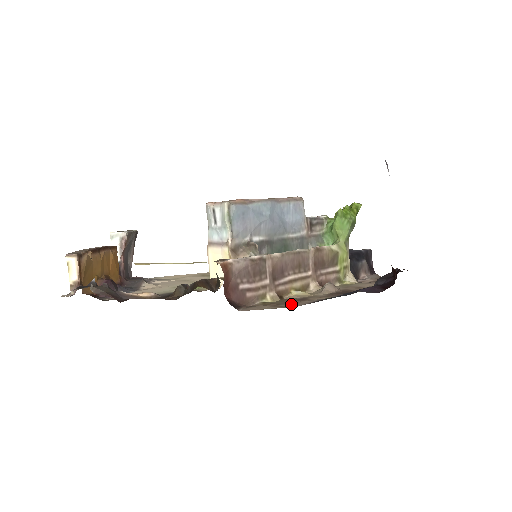
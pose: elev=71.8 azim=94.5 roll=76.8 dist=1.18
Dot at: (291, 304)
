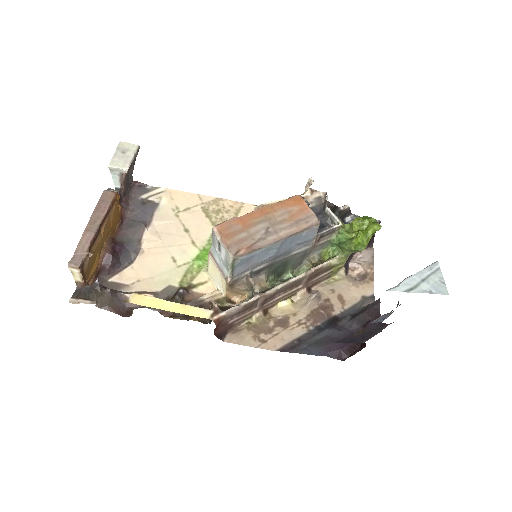
Dot at: (270, 337)
